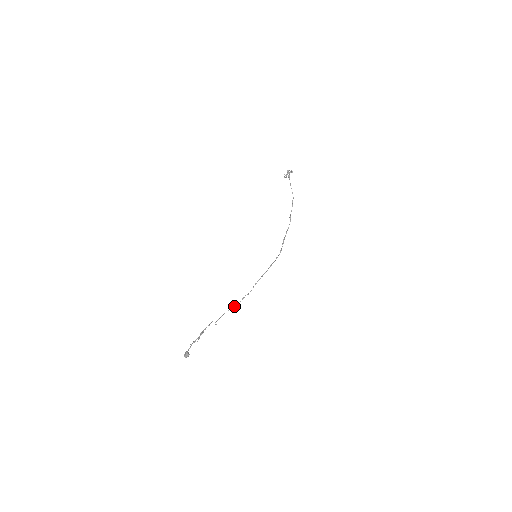
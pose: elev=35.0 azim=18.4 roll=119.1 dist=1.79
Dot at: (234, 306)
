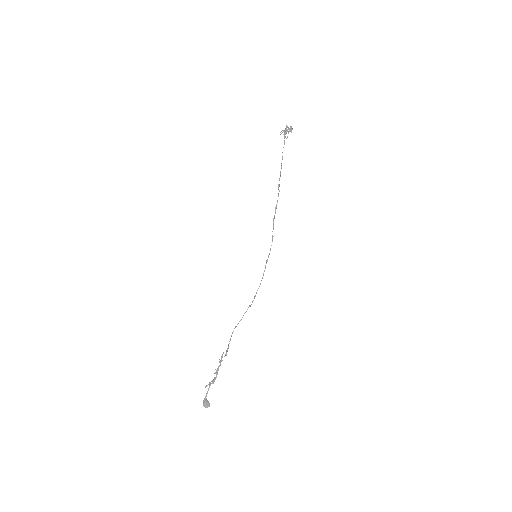
Dot at: occluded
